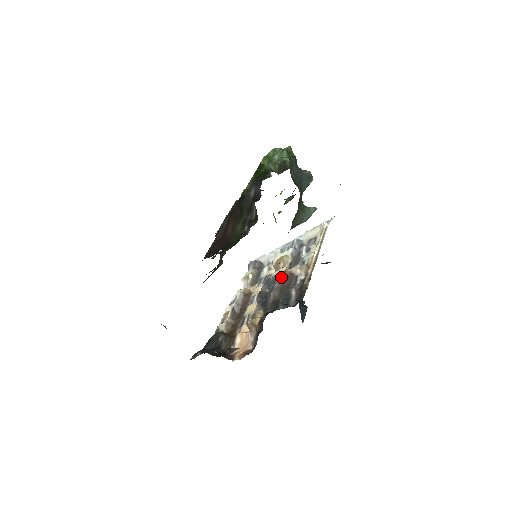
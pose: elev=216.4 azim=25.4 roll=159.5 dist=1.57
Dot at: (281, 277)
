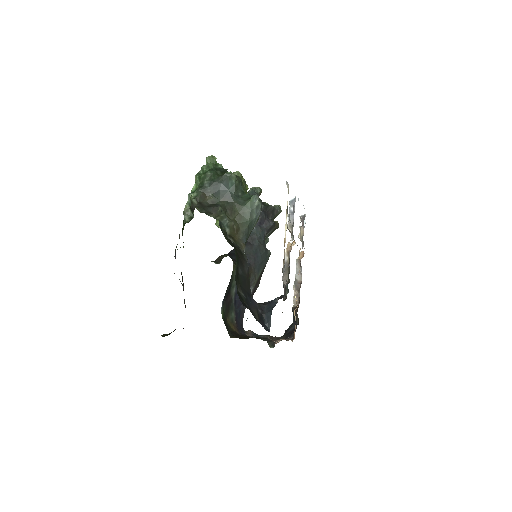
Dot at: (286, 256)
